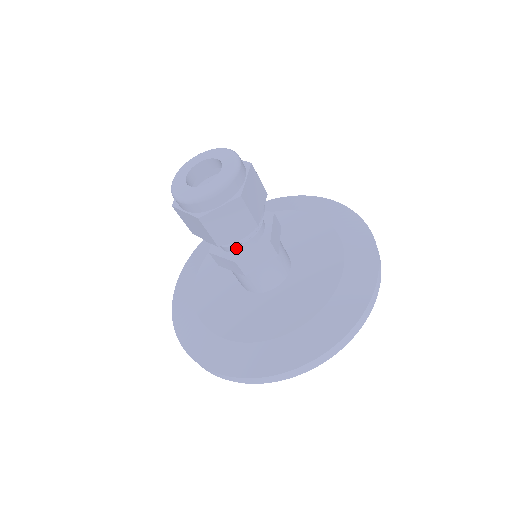
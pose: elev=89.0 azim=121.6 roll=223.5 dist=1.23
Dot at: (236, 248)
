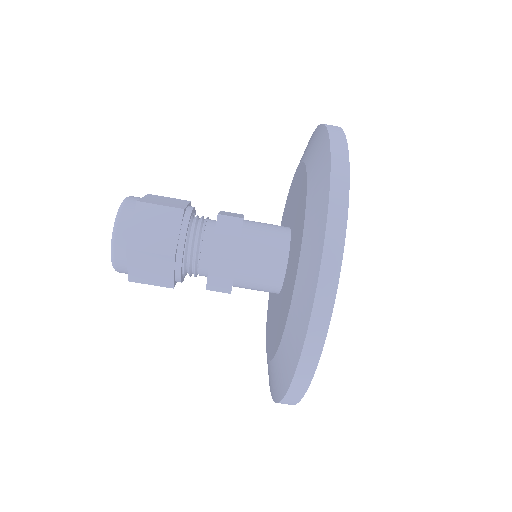
Dot at: (202, 274)
